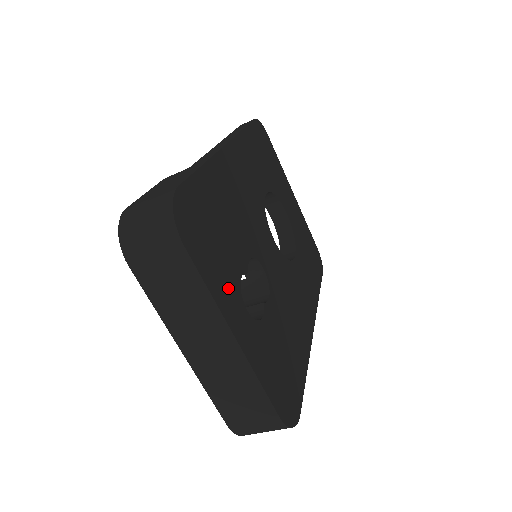
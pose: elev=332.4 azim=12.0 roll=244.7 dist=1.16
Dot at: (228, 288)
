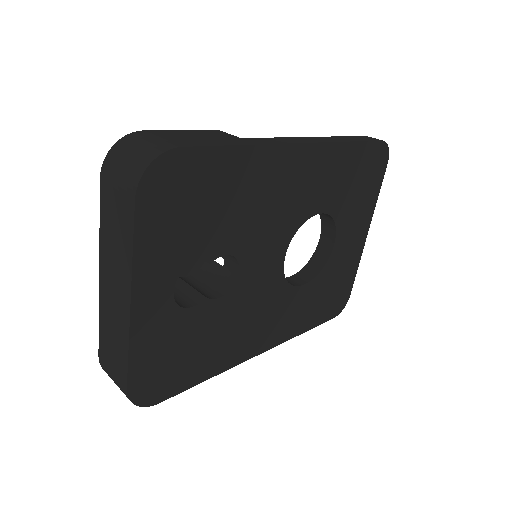
Dot at: (165, 261)
